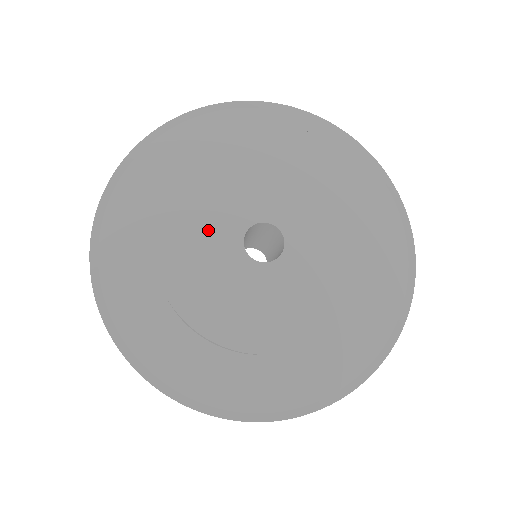
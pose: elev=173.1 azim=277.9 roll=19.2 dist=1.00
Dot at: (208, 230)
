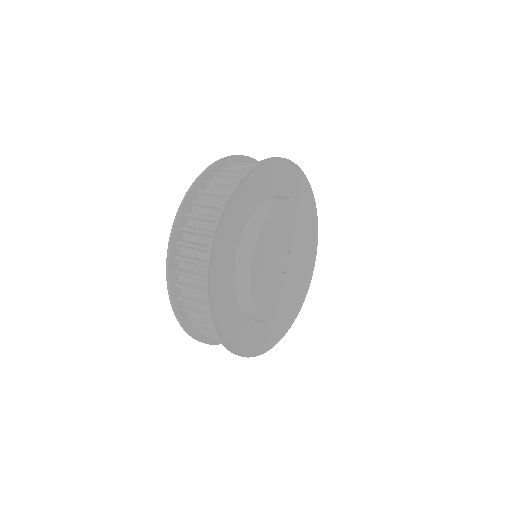
Dot at: (275, 245)
